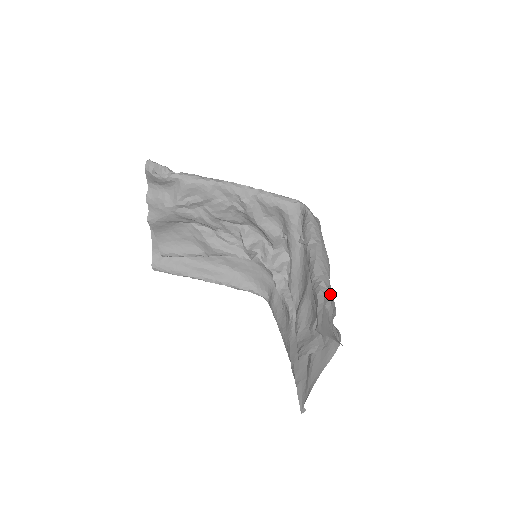
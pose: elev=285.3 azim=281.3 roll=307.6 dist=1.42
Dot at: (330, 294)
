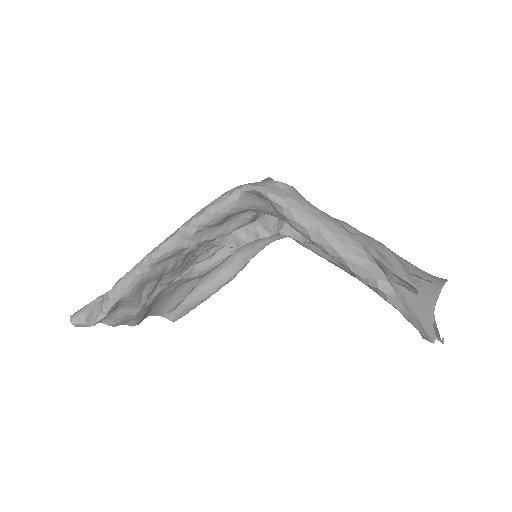
Dot at: (389, 271)
